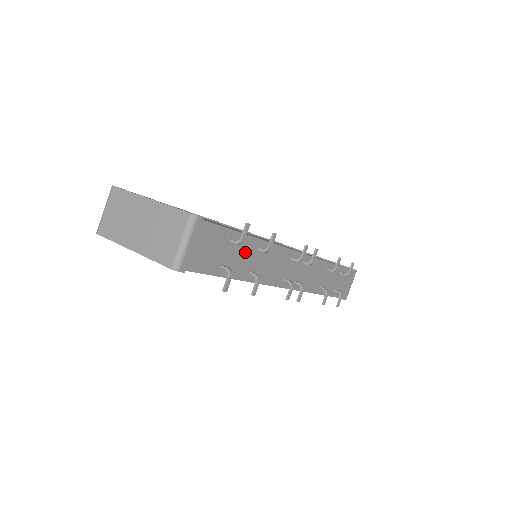
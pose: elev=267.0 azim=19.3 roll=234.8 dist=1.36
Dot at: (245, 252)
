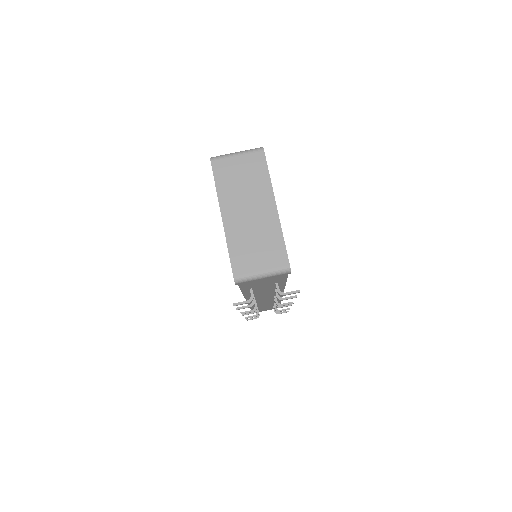
Dot at: (270, 288)
